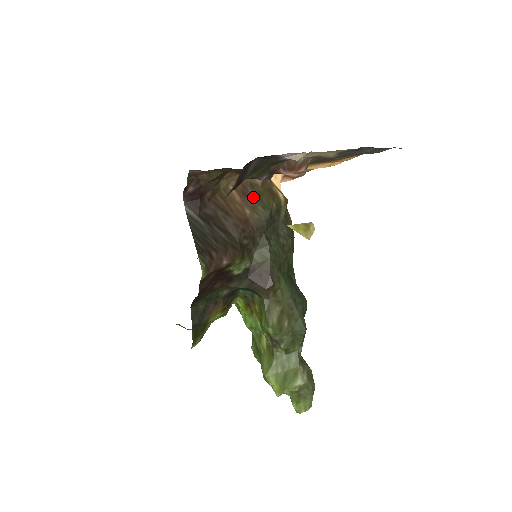
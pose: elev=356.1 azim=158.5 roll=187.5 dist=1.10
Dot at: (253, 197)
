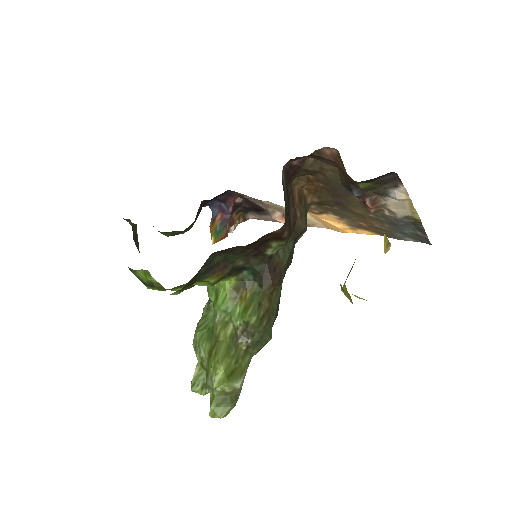
Dot at: (304, 207)
